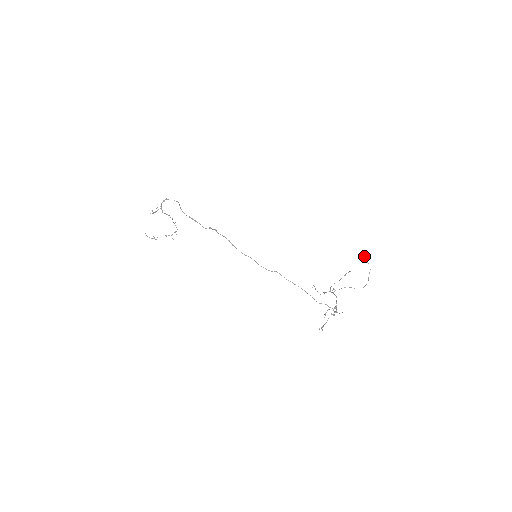
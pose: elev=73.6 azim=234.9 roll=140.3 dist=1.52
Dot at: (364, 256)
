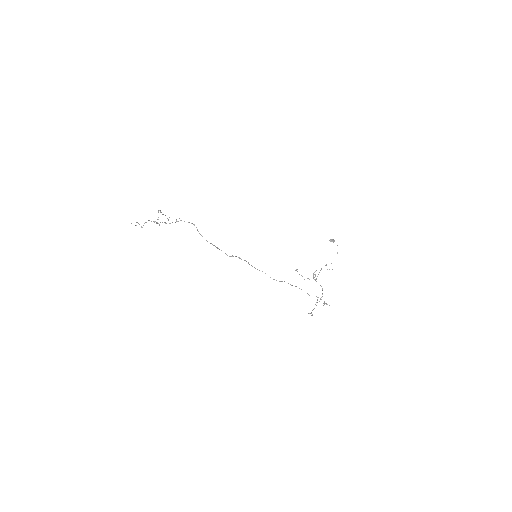
Dot at: occluded
